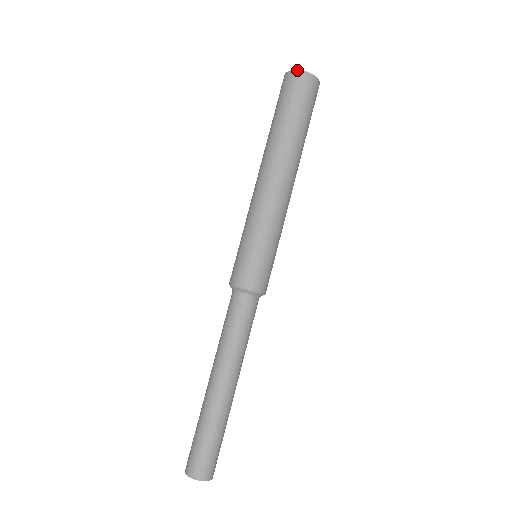
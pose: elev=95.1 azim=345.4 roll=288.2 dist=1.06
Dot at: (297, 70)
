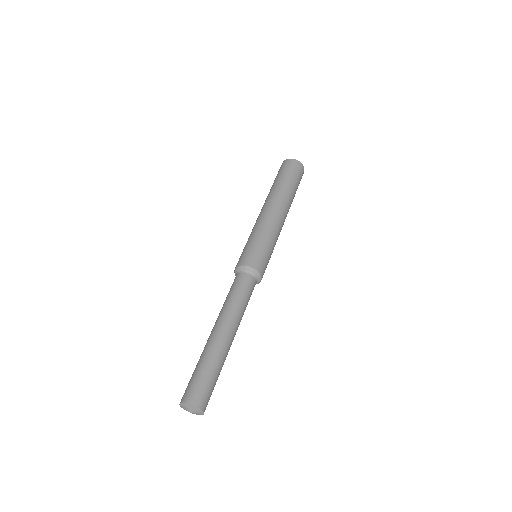
Dot at: (295, 159)
